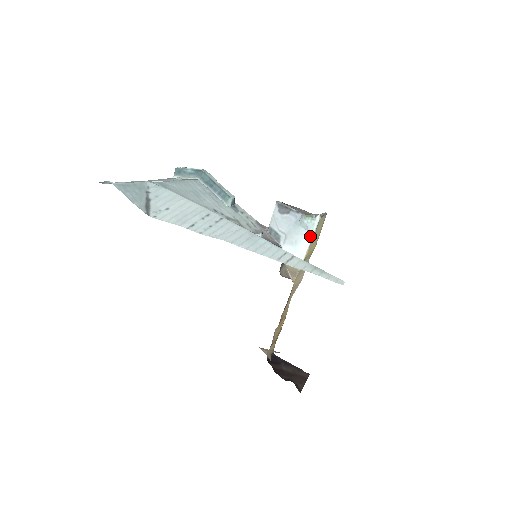
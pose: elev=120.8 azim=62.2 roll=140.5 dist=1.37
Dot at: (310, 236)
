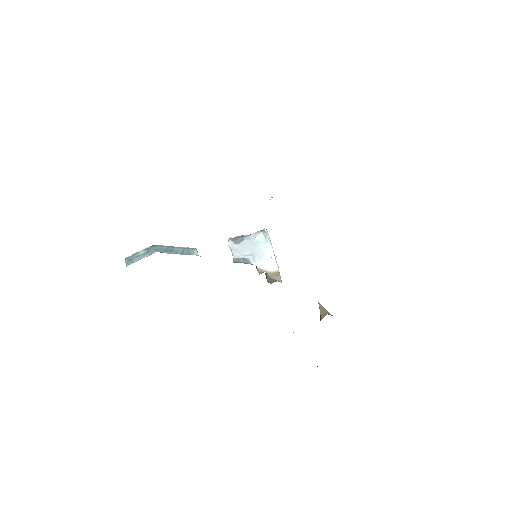
Dot at: (269, 244)
